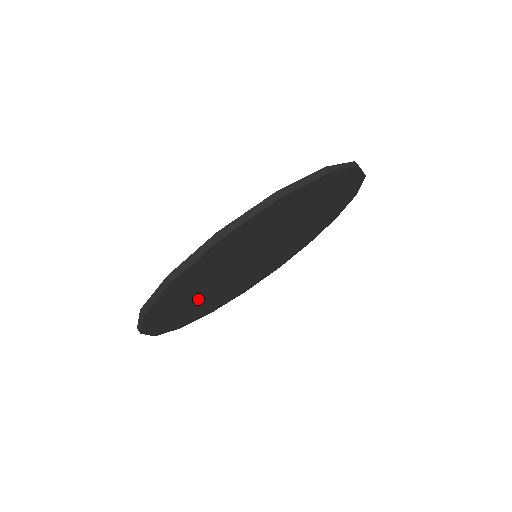
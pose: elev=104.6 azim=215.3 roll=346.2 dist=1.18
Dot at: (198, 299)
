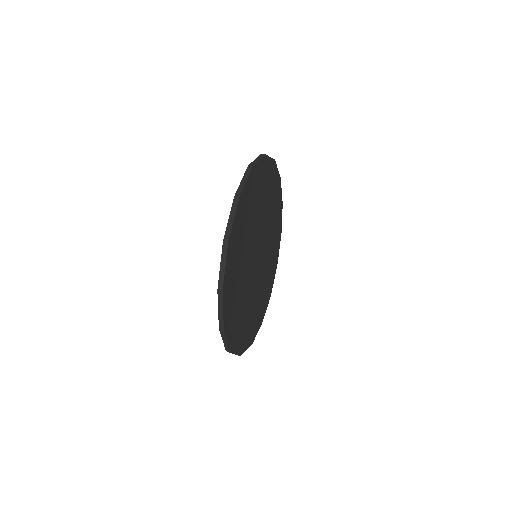
Dot at: (246, 308)
